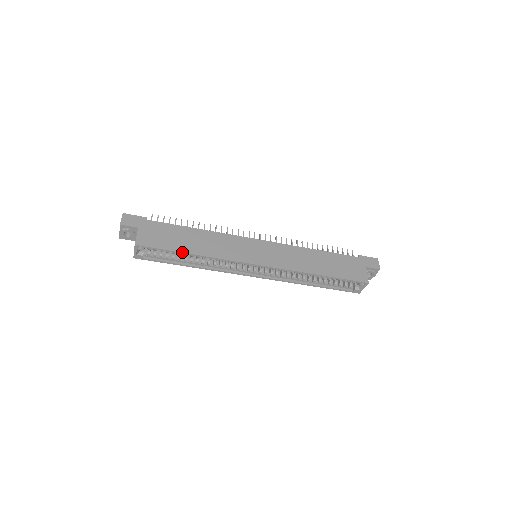
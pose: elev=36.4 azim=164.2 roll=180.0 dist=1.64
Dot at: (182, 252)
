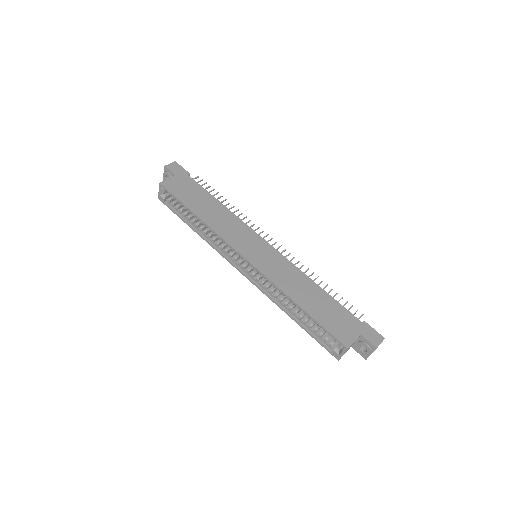
Dot at: (190, 209)
